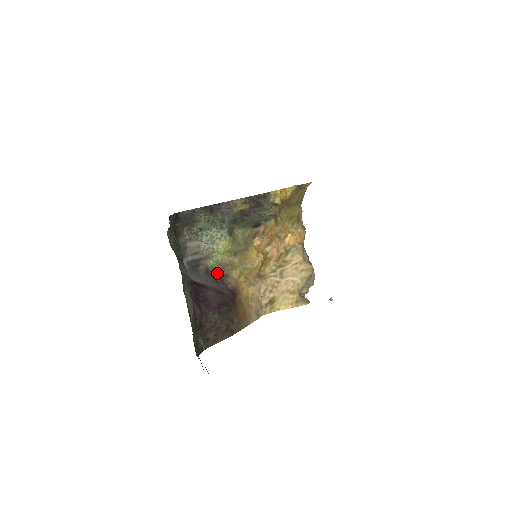
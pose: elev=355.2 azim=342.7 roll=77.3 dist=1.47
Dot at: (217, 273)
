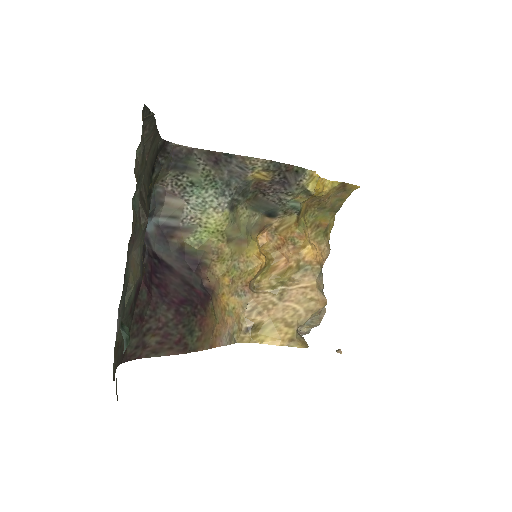
Dot at: (194, 257)
